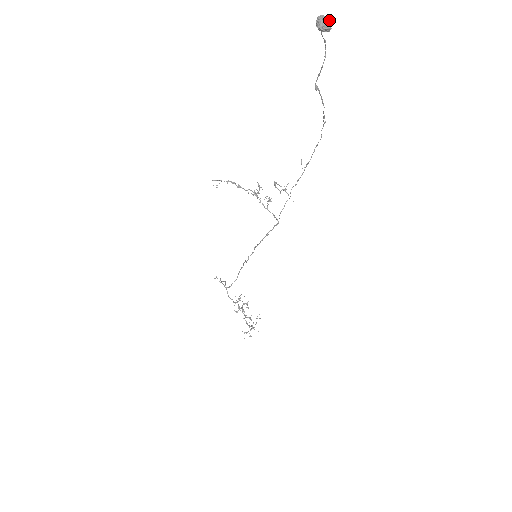
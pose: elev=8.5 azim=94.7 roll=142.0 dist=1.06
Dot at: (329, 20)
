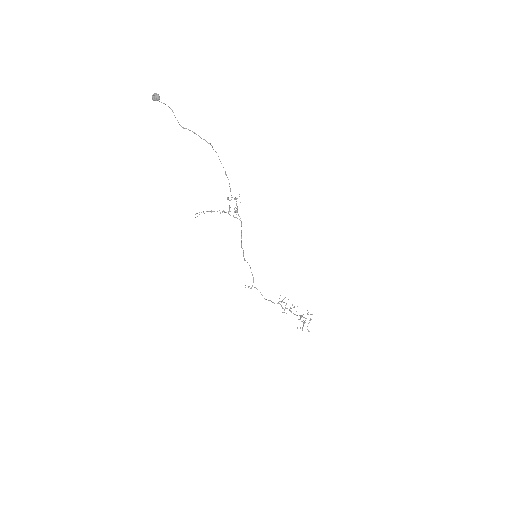
Dot at: (156, 94)
